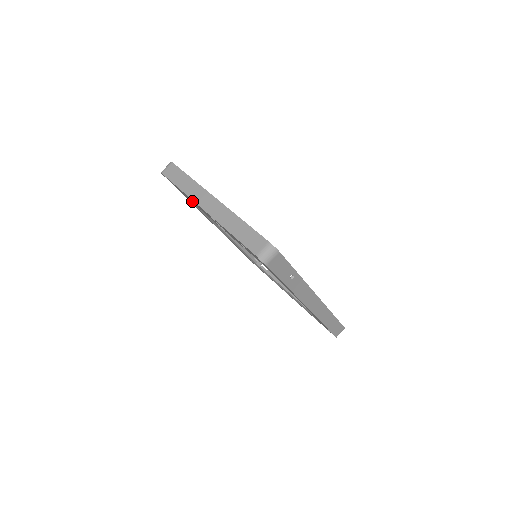
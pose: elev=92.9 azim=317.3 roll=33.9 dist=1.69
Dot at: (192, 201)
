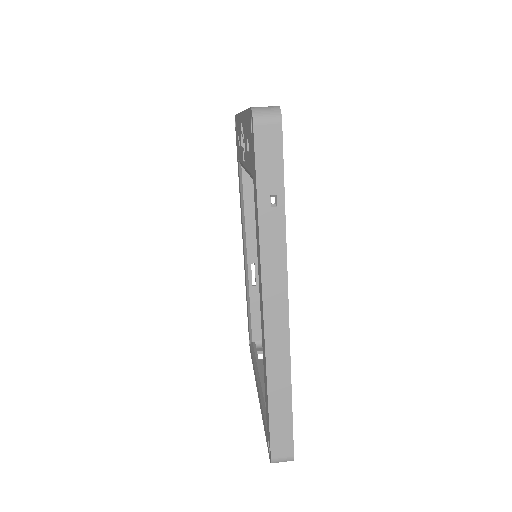
Dot at: occluded
